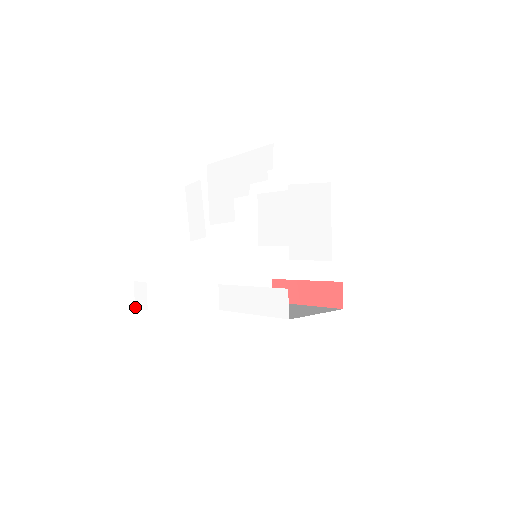
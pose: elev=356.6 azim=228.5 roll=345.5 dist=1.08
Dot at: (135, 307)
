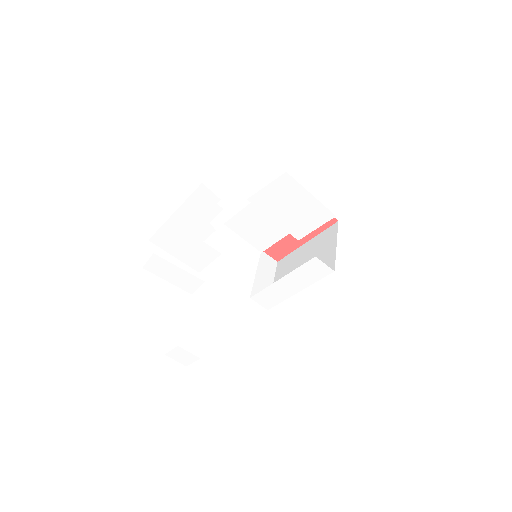
Dot at: occluded
